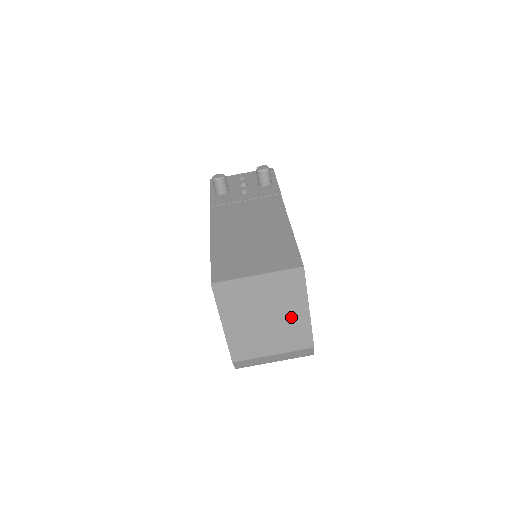
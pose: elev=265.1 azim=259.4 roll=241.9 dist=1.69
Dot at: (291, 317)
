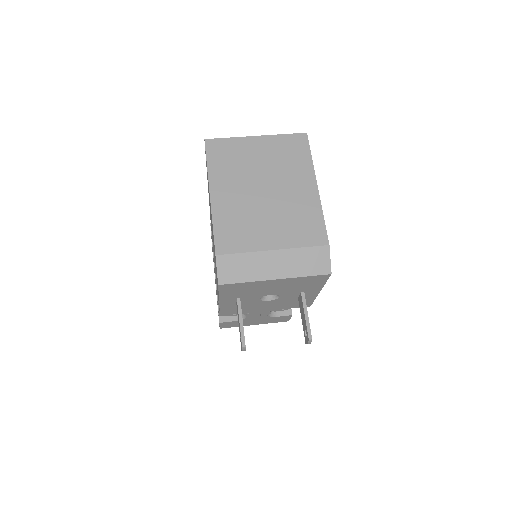
Dot at: (296, 194)
